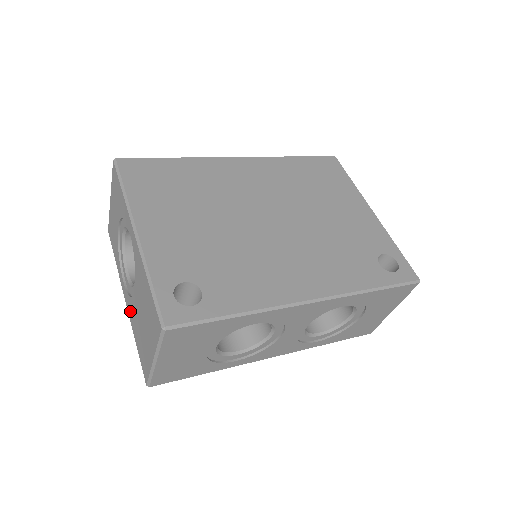
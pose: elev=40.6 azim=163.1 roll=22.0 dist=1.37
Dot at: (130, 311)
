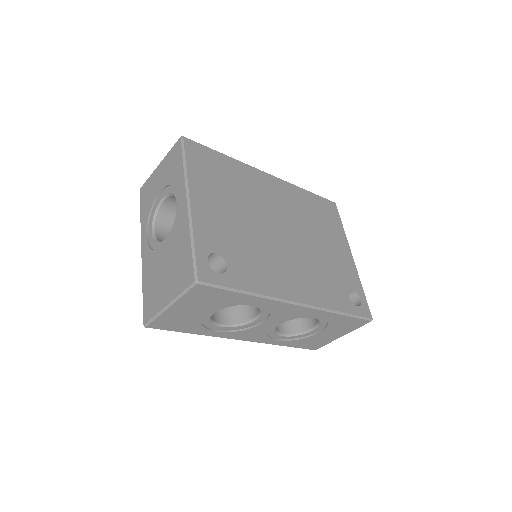
Dot at: (146, 261)
